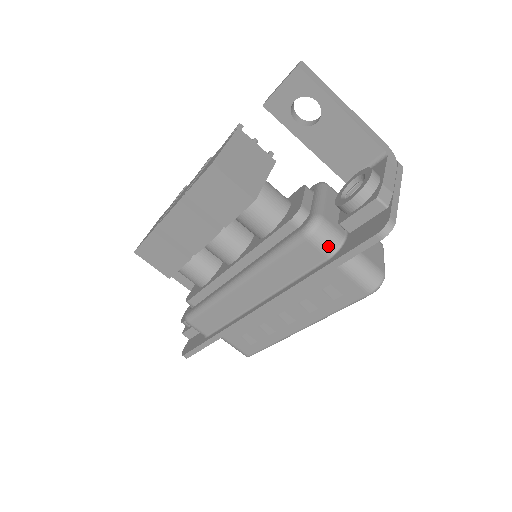
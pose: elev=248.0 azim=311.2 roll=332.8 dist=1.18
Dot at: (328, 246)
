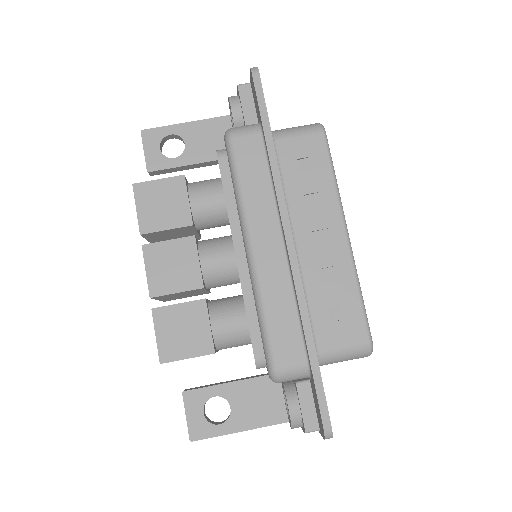
Dot at: (251, 128)
